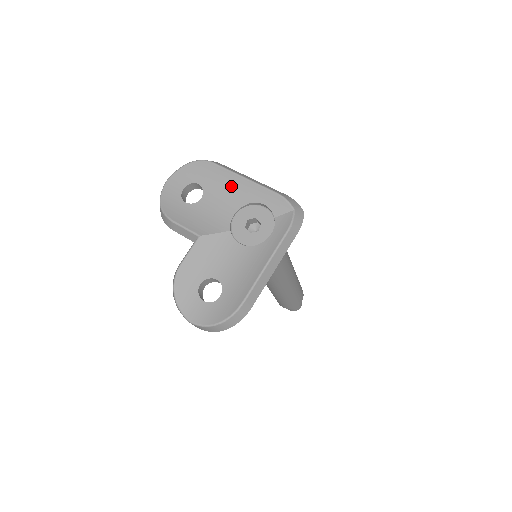
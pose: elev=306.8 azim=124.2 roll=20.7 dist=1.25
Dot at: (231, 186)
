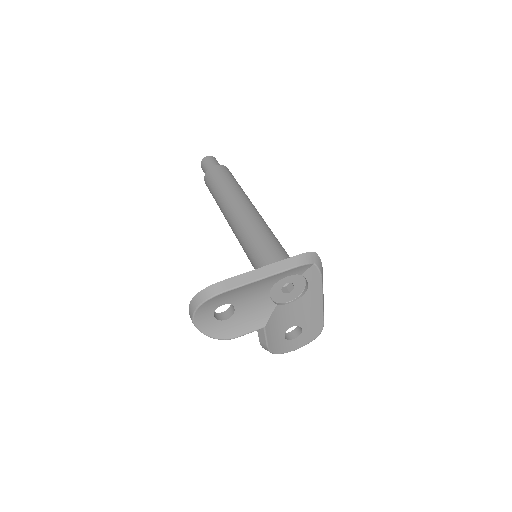
Dot at: (253, 288)
